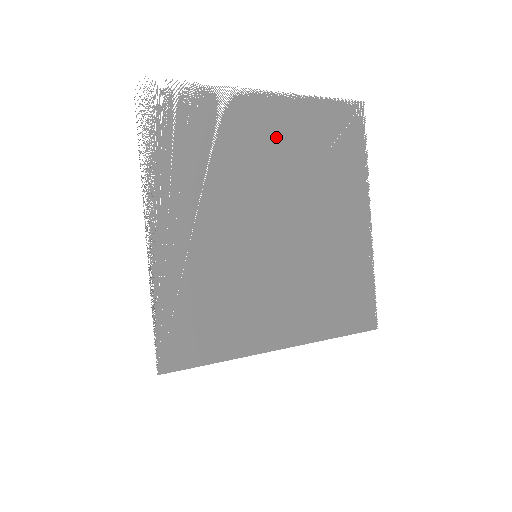
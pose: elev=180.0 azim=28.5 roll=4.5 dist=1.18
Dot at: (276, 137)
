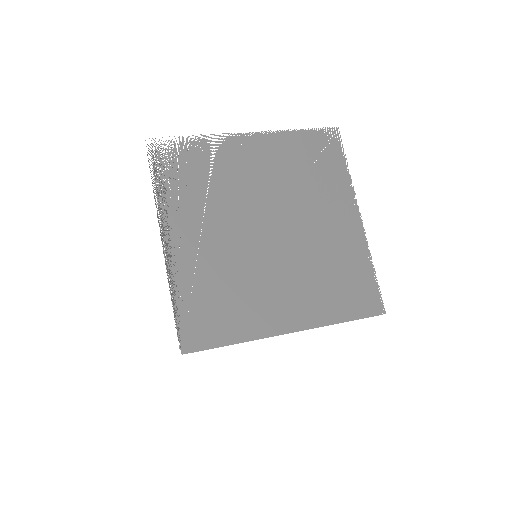
Dot at: (262, 164)
